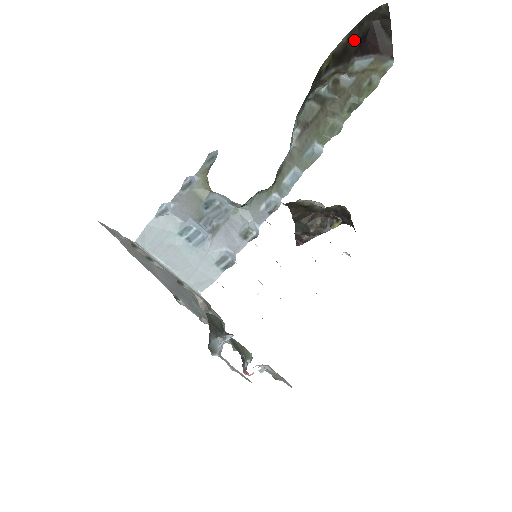
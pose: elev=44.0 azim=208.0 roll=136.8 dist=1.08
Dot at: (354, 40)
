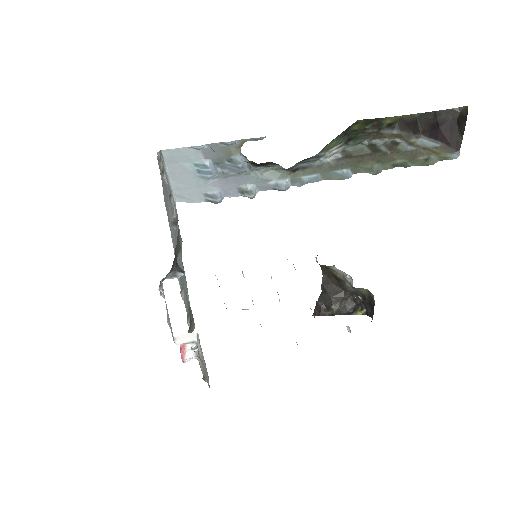
Dot at: (426, 121)
